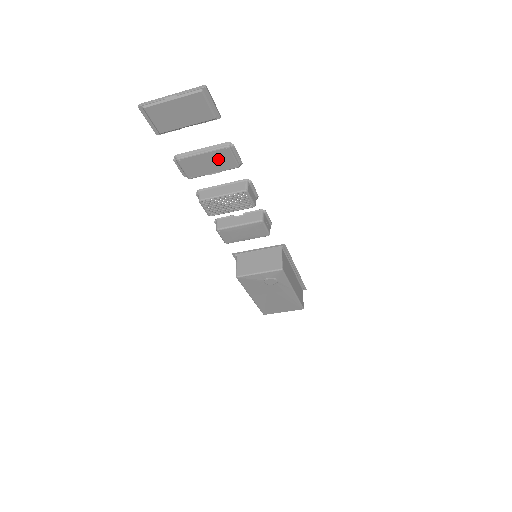
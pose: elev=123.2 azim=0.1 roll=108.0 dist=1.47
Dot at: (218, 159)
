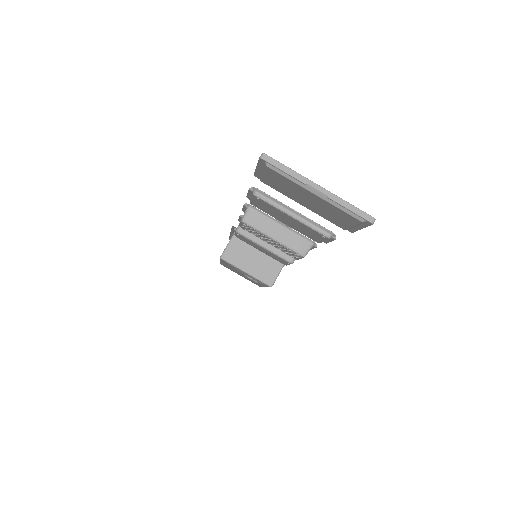
Dot at: (304, 228)
